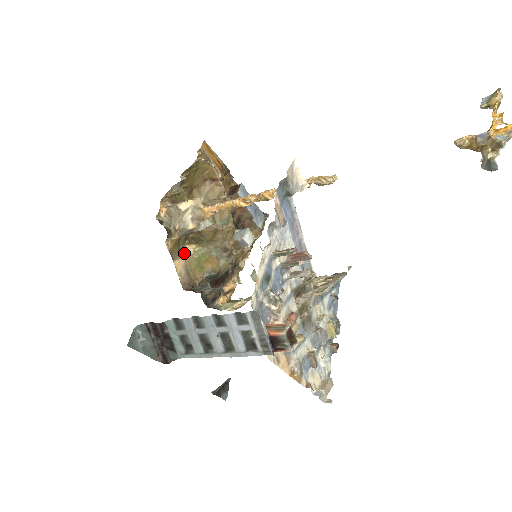
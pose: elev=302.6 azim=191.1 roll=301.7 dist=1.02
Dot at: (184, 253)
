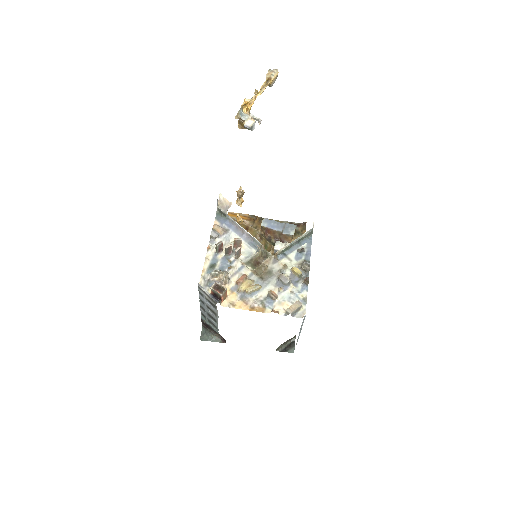
Dot at: occluded
